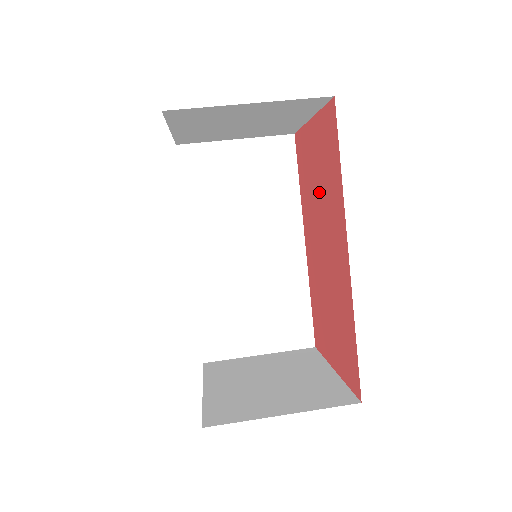
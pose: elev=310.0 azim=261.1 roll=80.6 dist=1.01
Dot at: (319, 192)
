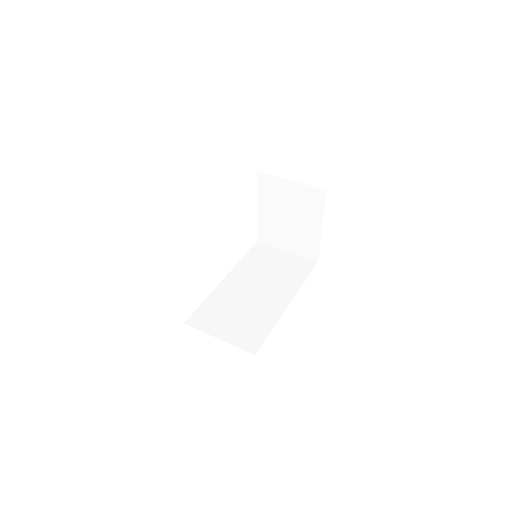
Dot at: occluded
